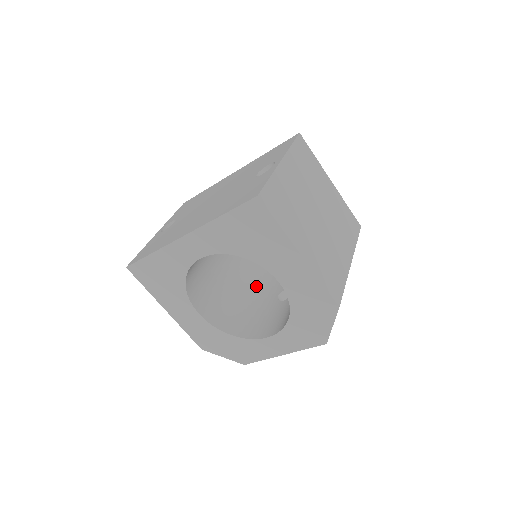
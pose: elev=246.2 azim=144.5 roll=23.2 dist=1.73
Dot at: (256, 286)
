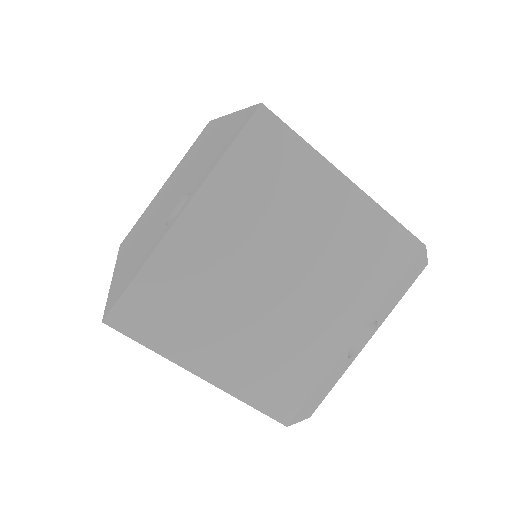
Dot at: occluded
